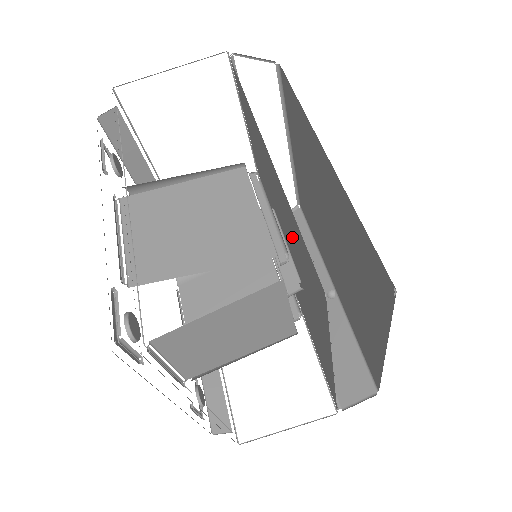
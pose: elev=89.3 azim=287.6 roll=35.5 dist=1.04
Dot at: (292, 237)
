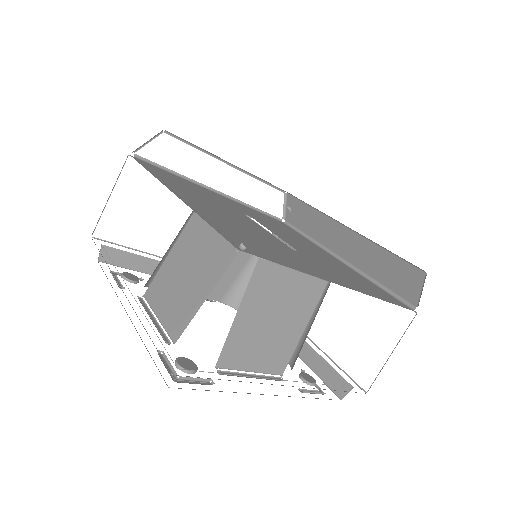
Dot at: (241, 227)
